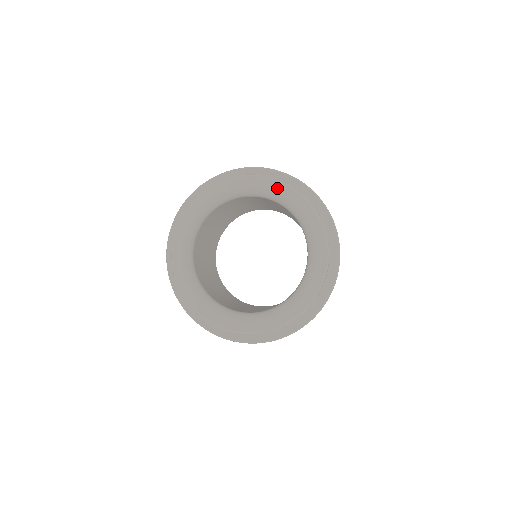
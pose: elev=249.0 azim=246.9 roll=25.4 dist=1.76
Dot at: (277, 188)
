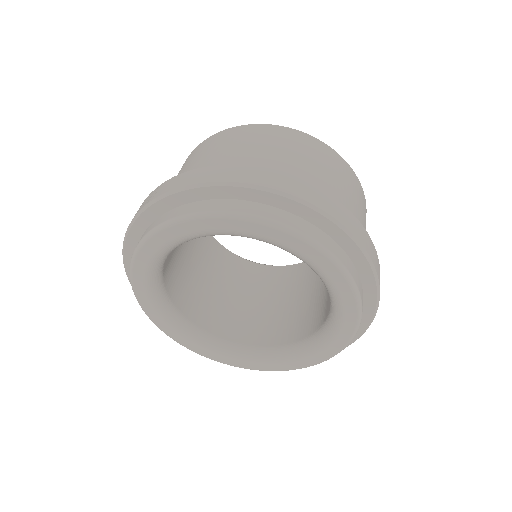
Dot at: (241, 228)
